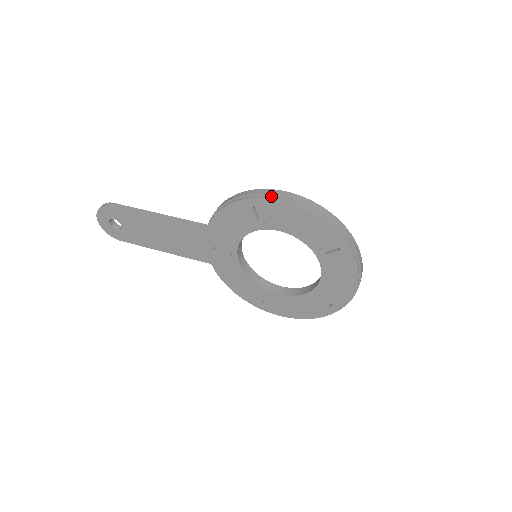
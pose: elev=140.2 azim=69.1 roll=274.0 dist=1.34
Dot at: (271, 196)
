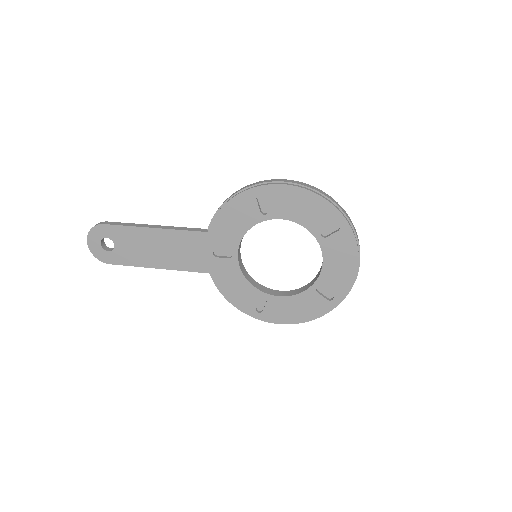
Dot at: (274, 183)
